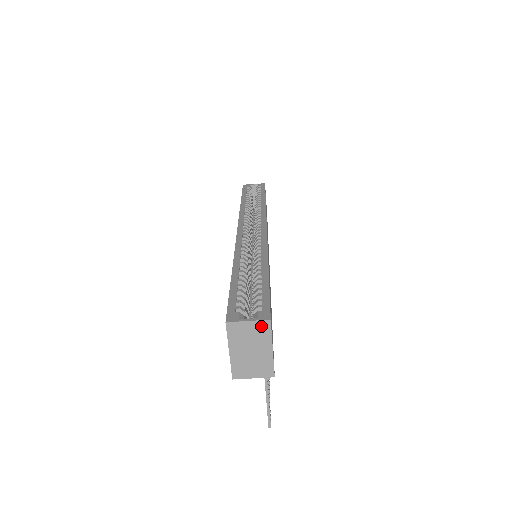
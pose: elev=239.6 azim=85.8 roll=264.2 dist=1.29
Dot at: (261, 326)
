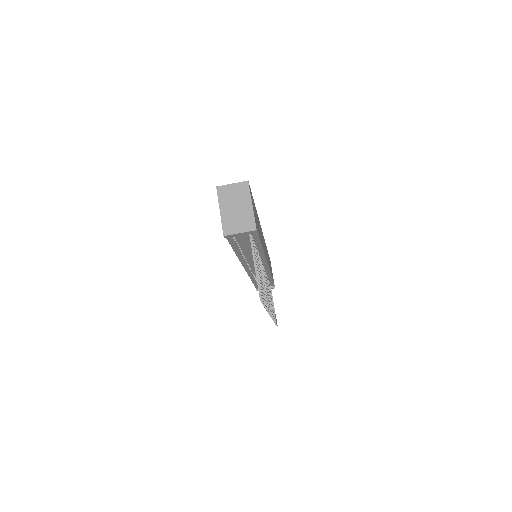
Dot at: (242, 187)
